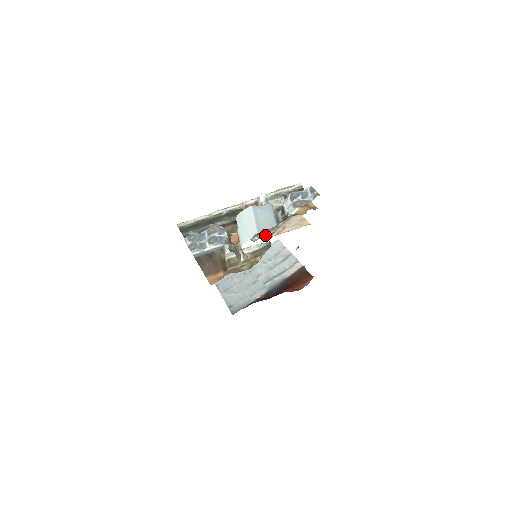
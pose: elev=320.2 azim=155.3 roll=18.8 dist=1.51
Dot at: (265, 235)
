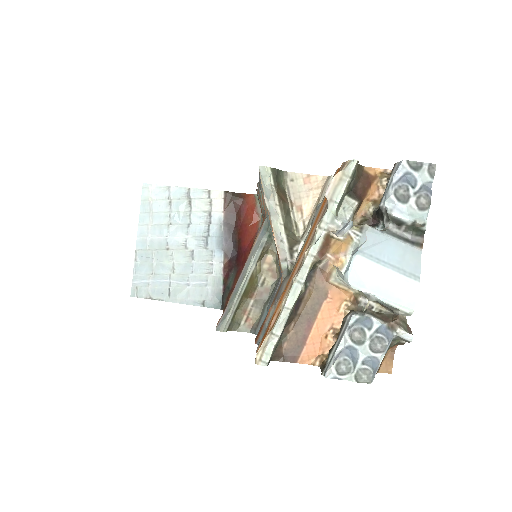
Dot at: (296, 240)
